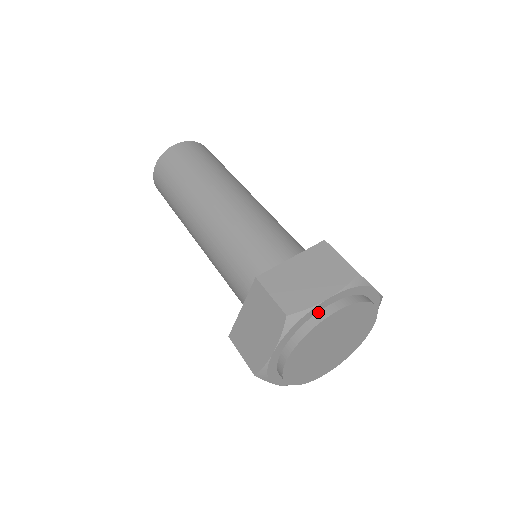
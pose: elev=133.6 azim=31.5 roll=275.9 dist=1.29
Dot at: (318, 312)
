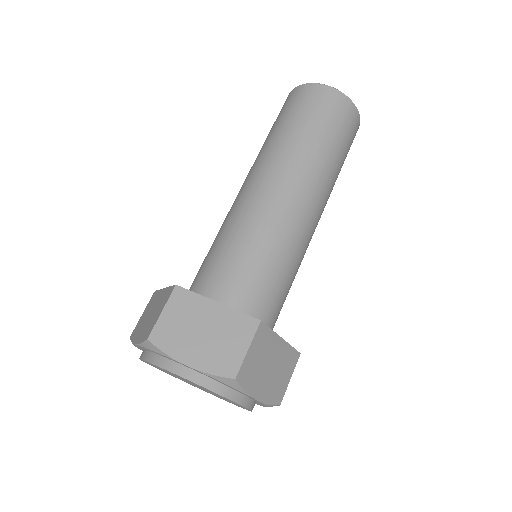
Dot at: (178, 363)
